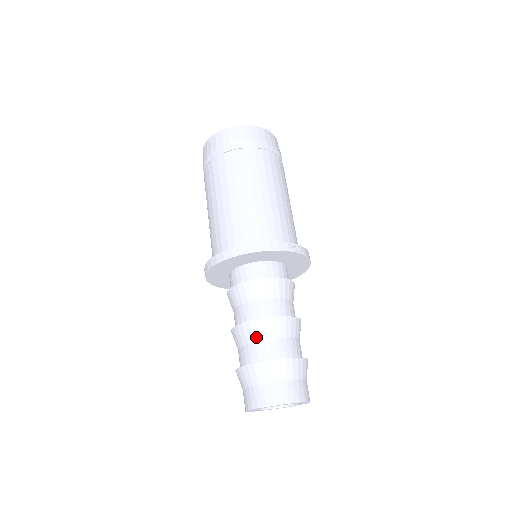
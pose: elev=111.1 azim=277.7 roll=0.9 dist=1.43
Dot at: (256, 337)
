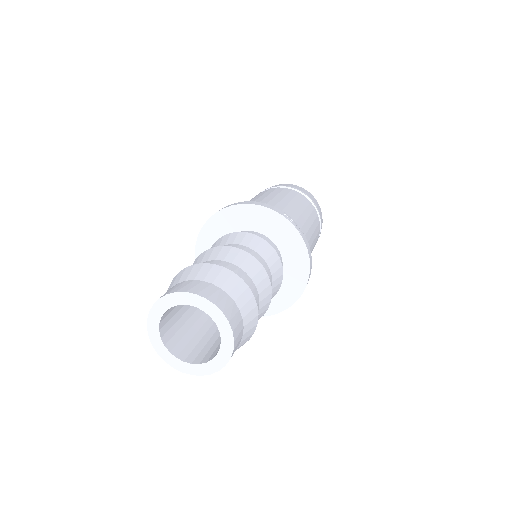
Dot at: (206, 259)
